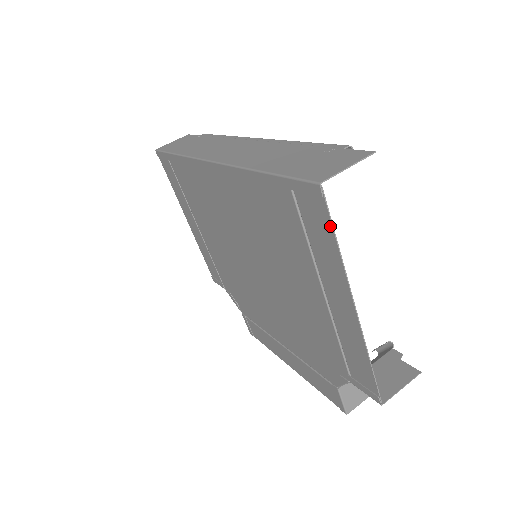
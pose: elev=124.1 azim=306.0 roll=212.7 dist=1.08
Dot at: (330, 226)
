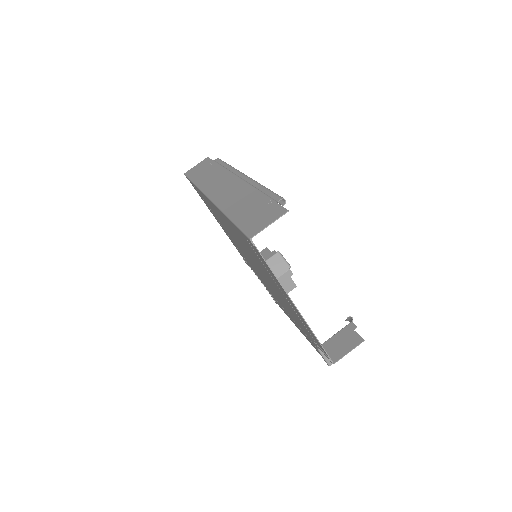
Dot at: (264, 261)
